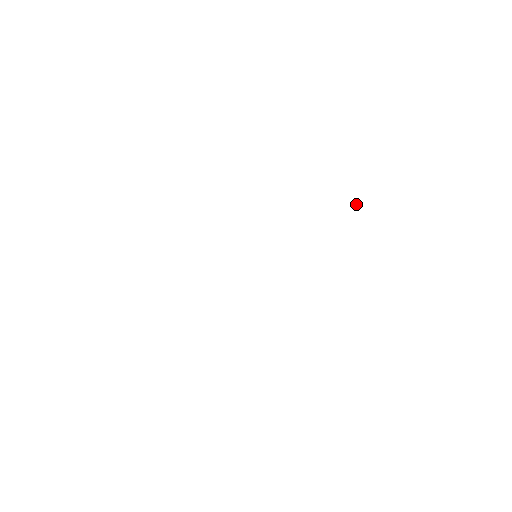
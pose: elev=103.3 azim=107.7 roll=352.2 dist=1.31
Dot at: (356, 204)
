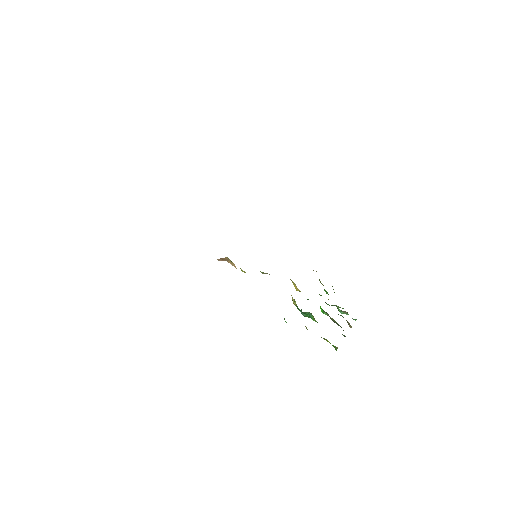
Dot at: (339, 309)
